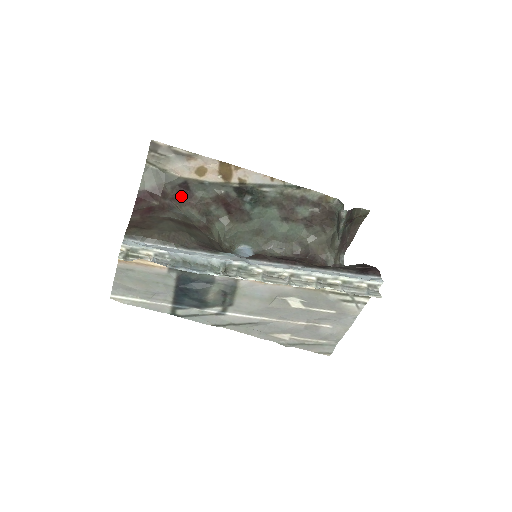
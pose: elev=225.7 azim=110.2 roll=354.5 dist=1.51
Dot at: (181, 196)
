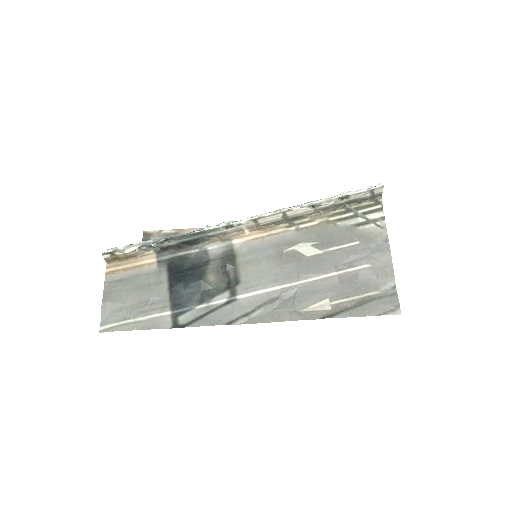
Dot at: occluded
